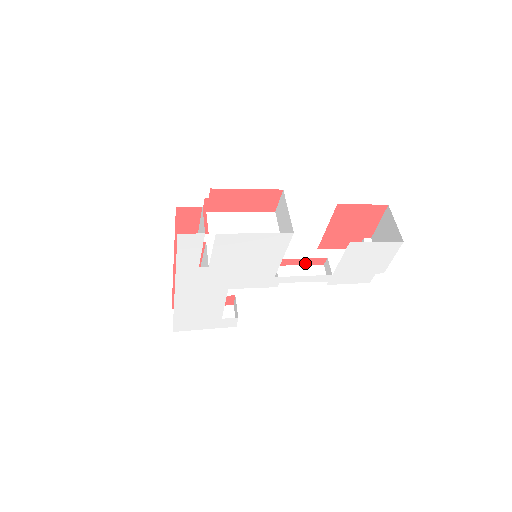
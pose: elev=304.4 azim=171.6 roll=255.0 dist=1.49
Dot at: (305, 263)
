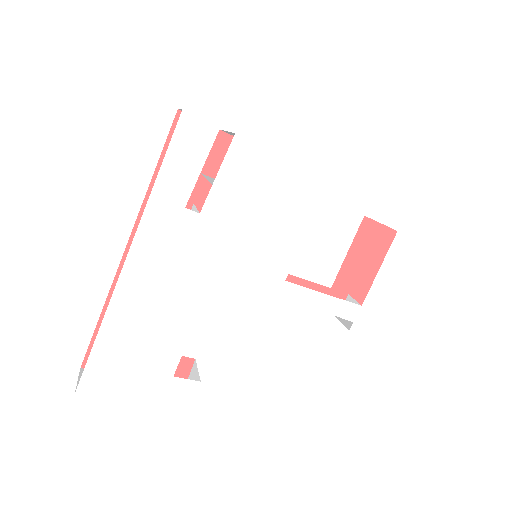
Dot at: occluded
